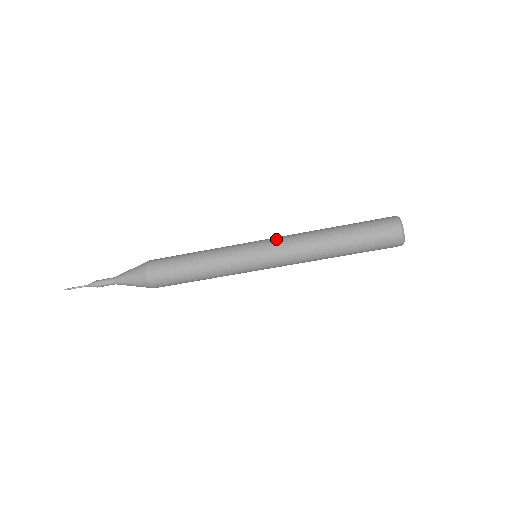
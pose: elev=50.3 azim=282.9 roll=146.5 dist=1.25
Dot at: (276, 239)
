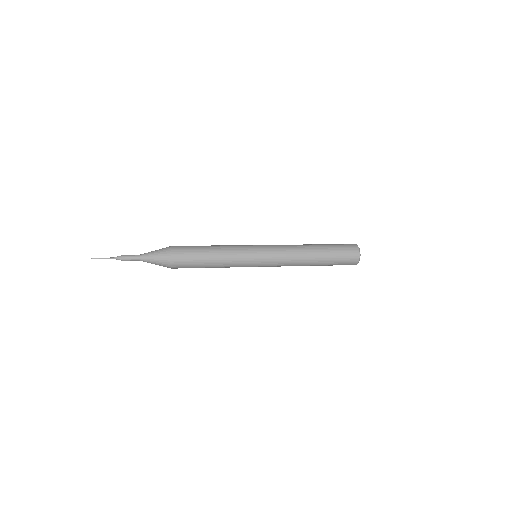
Dot at: (275, 247)
